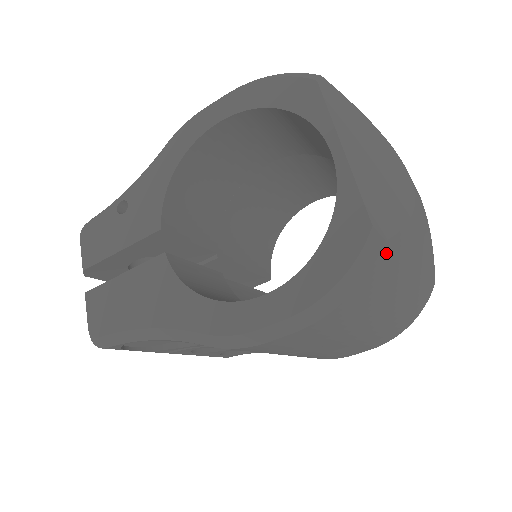
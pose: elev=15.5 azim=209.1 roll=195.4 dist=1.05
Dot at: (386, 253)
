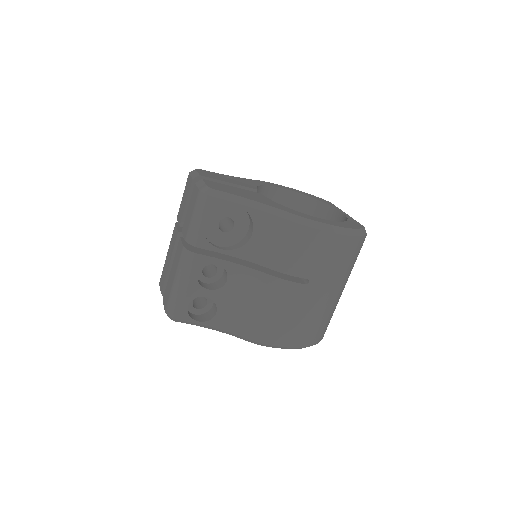
Dot at: (363, 242)
